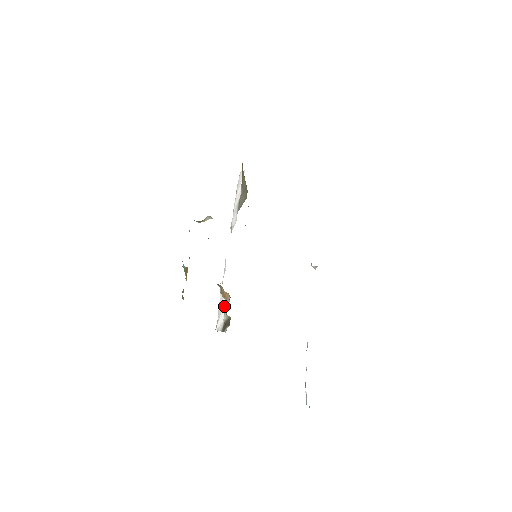
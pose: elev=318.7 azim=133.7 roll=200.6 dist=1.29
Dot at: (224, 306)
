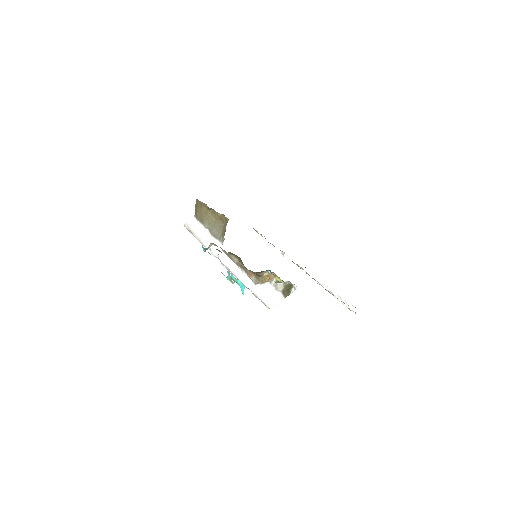
Dot at: (270, 287)
